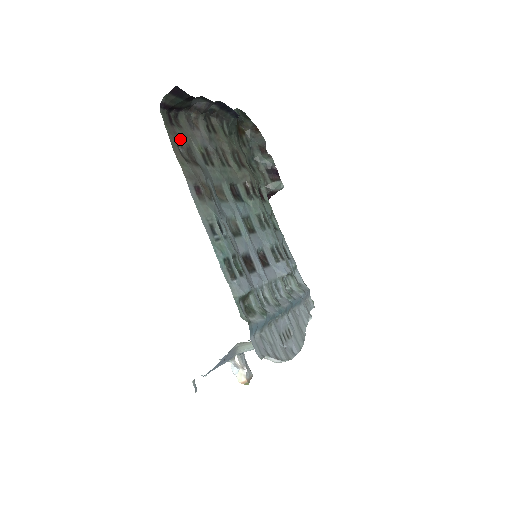
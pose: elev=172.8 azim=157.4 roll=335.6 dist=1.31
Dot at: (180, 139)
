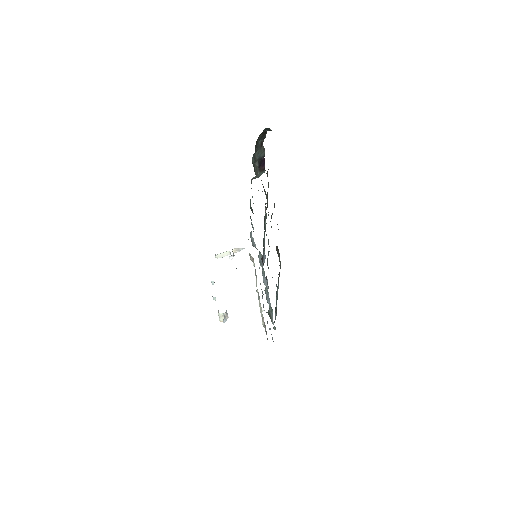
Dot at: occluded
